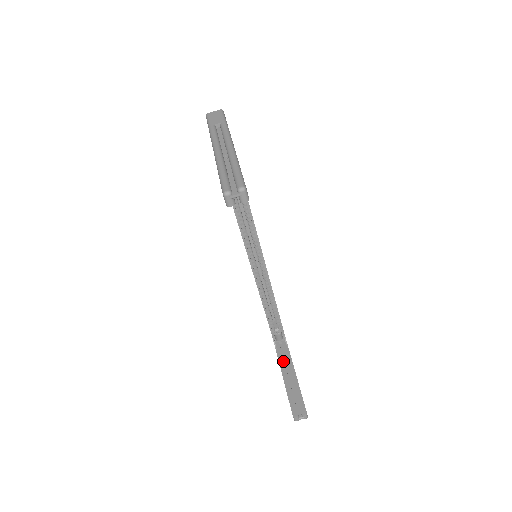
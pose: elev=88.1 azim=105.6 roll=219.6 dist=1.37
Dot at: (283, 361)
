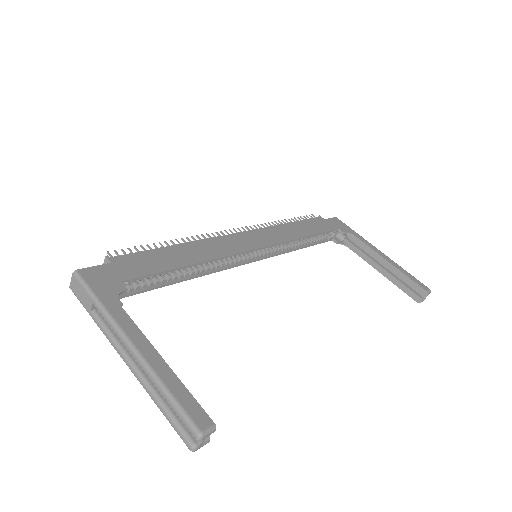
Dot at: (365, 256)
